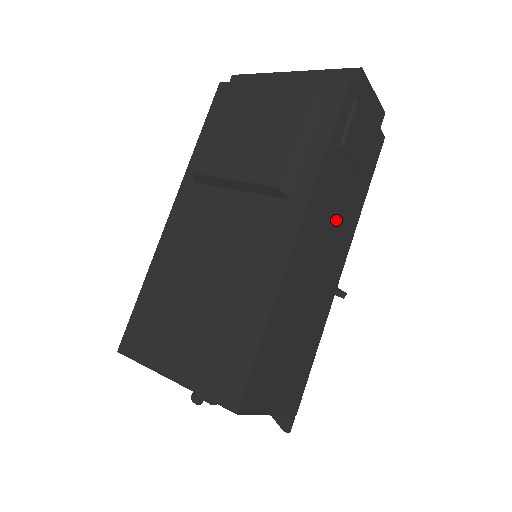
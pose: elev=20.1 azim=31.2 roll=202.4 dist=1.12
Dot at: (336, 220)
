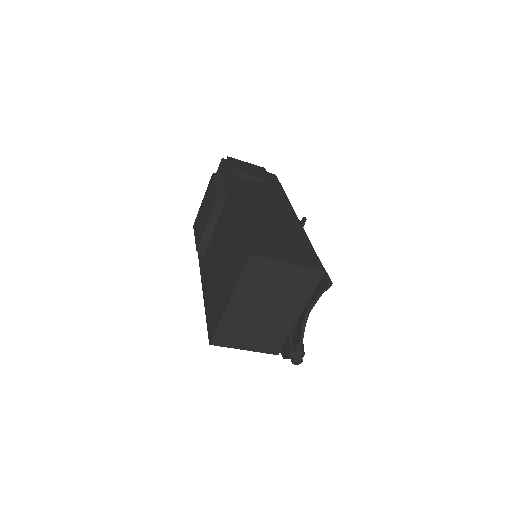
Dot at: (264, 196)
